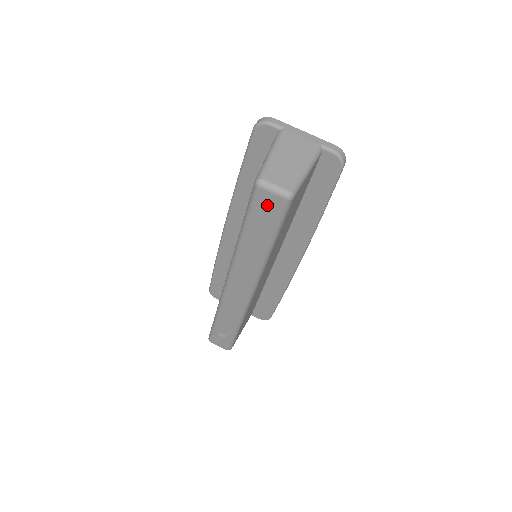
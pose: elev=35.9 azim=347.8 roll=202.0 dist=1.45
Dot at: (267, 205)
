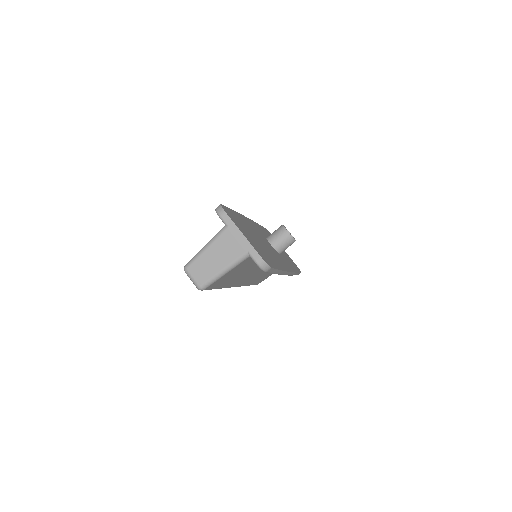
Dot at: occluded
